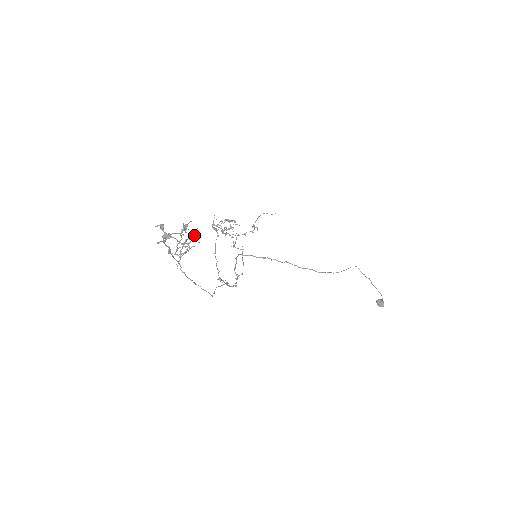
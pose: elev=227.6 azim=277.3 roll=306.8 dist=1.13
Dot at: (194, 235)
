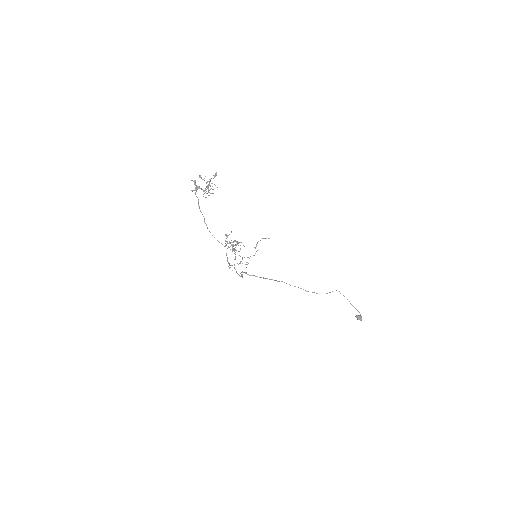
Dot at: (214, 175)
